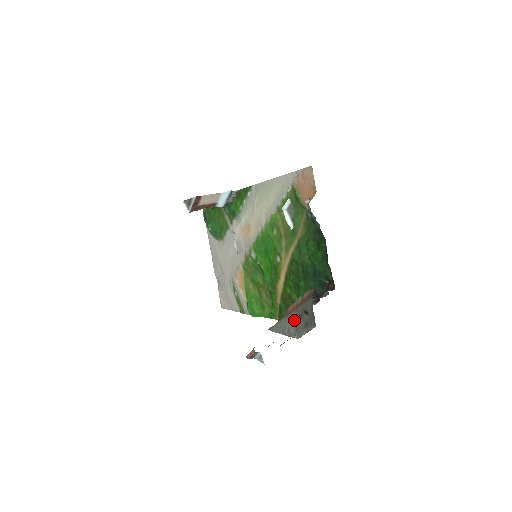
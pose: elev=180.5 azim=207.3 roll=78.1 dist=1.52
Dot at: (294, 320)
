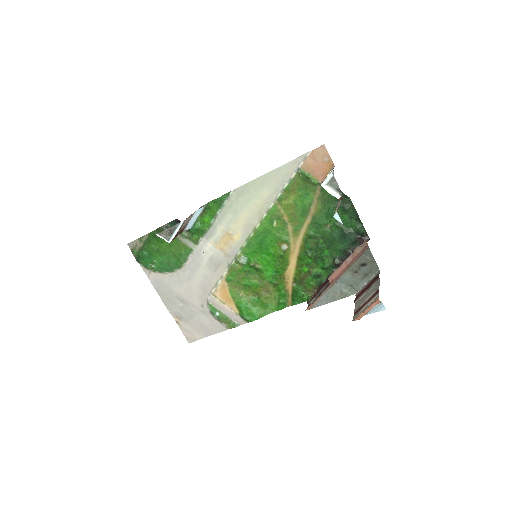
Dot at: (347, 280)
